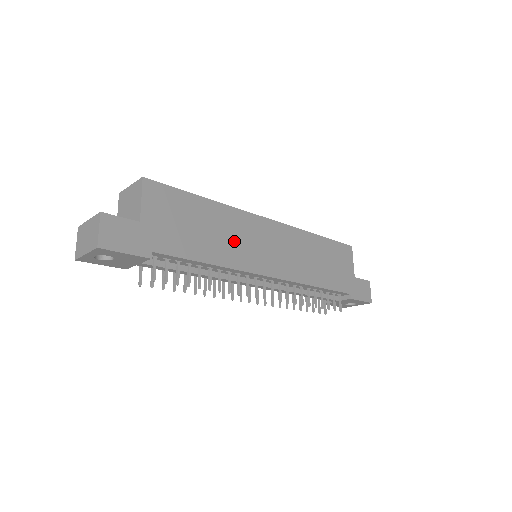
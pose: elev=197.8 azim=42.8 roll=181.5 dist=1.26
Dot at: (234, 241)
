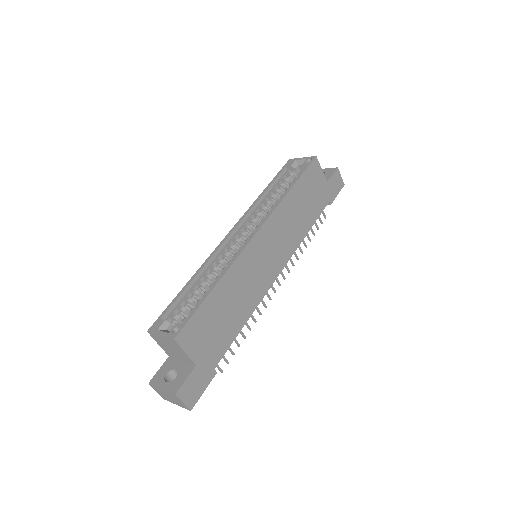
Dot at: (247, 287)
